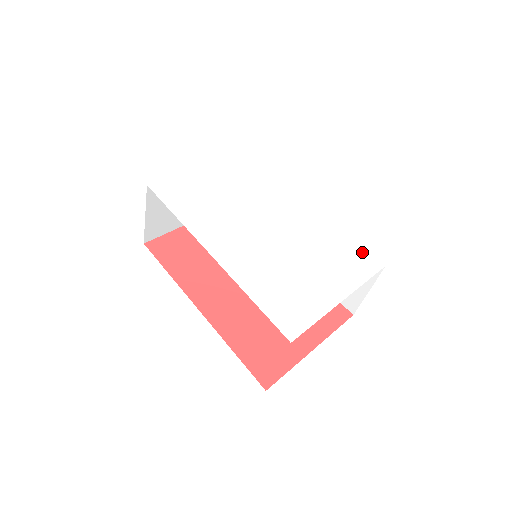
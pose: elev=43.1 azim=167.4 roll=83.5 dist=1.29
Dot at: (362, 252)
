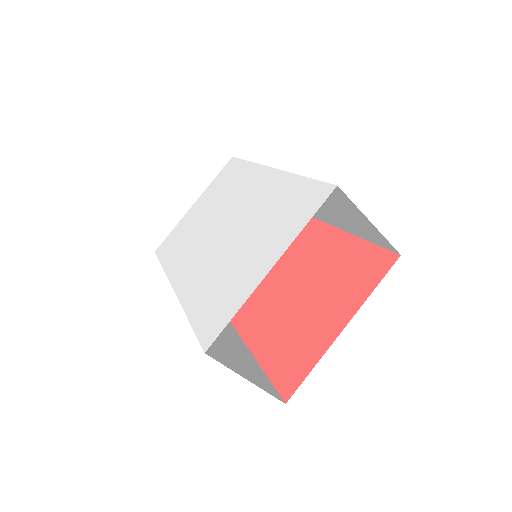
Dot at: (312, 187)
